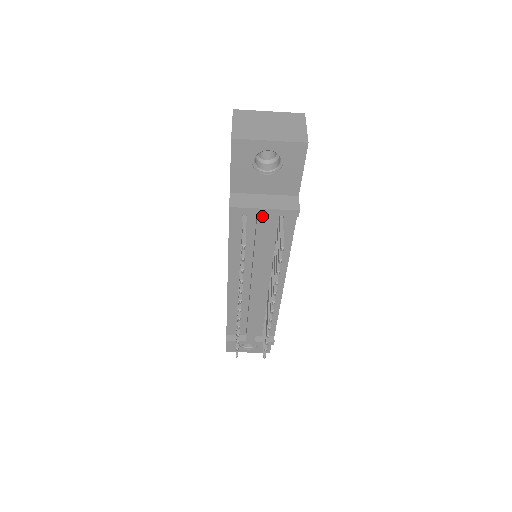
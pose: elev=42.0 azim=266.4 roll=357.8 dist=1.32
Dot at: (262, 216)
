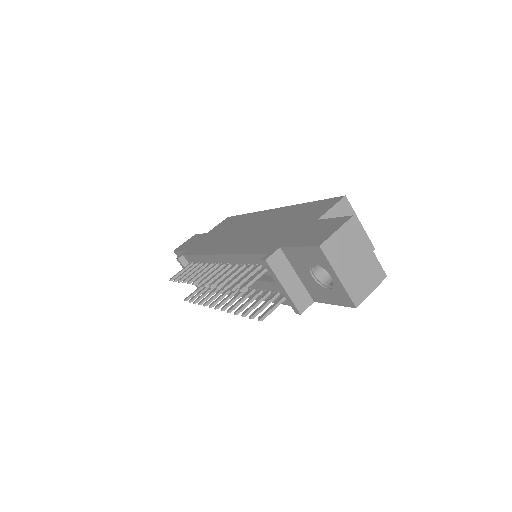
Dot at: (277, 286)
